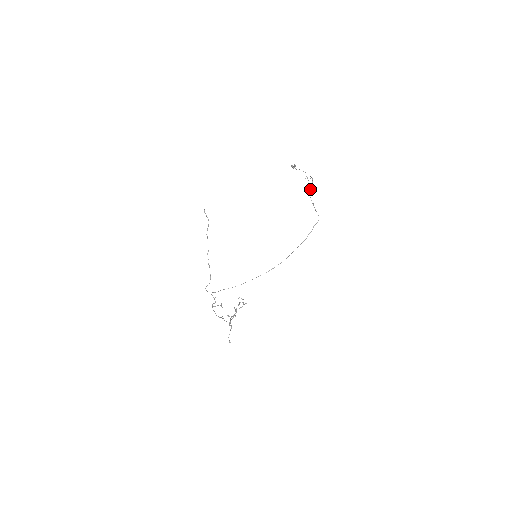
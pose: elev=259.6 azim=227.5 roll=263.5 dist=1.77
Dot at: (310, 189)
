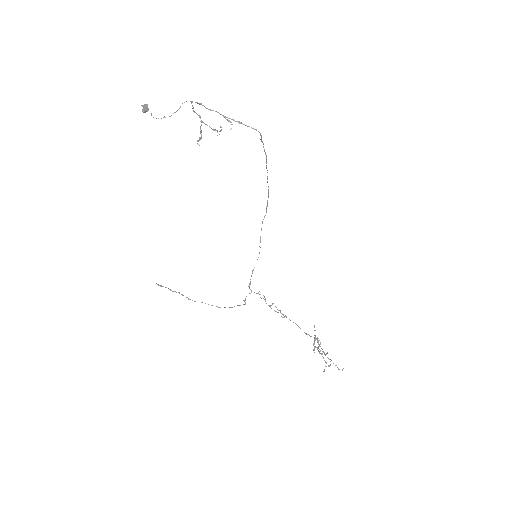
Dot at: occluded
